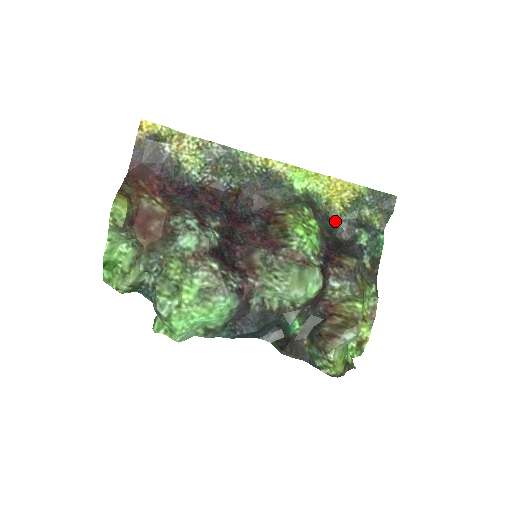
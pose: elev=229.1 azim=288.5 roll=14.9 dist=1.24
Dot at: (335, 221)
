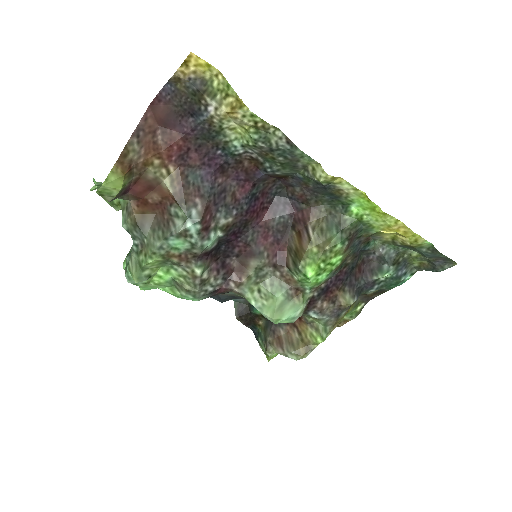
Dot at: (374, 242)
